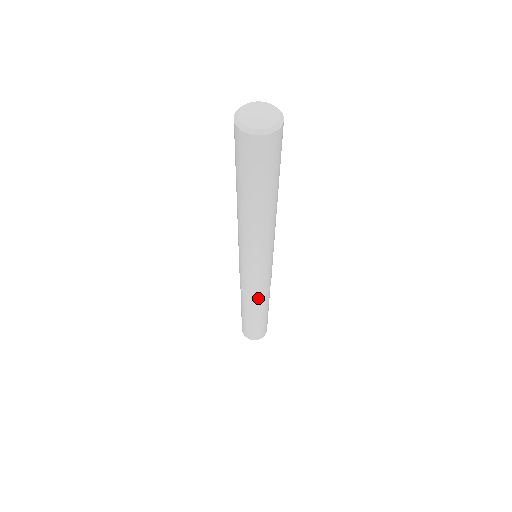
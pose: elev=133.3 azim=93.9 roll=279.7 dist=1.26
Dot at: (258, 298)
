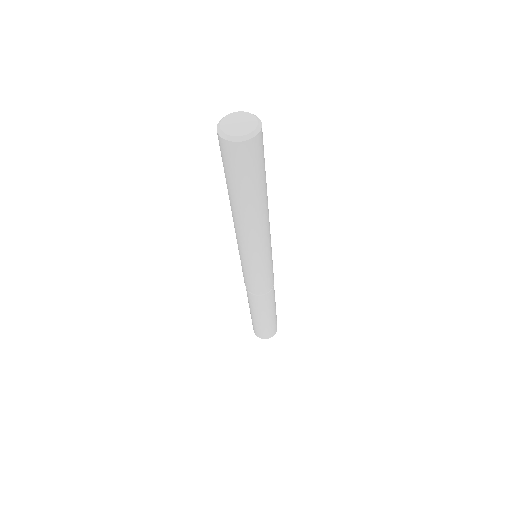
Dot at: (267, 295)
